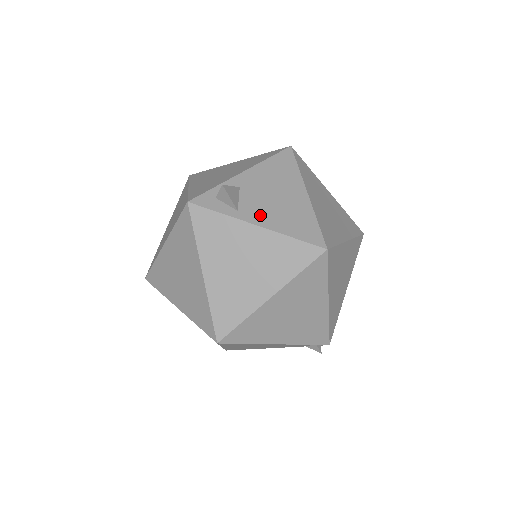
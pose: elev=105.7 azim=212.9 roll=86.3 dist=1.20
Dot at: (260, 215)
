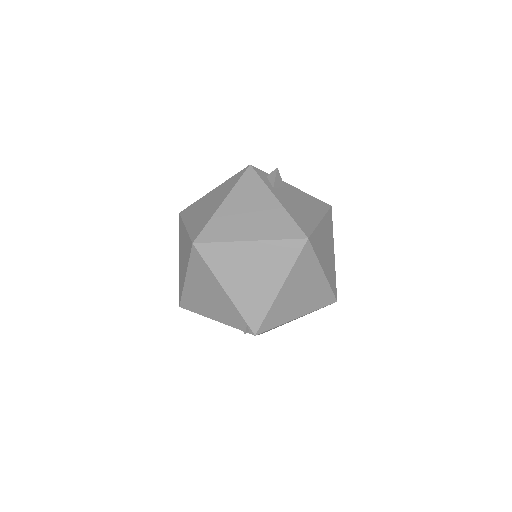
Dot at: (284, 199)
